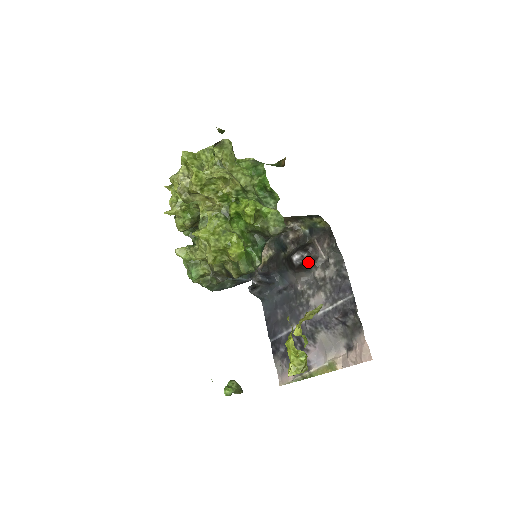
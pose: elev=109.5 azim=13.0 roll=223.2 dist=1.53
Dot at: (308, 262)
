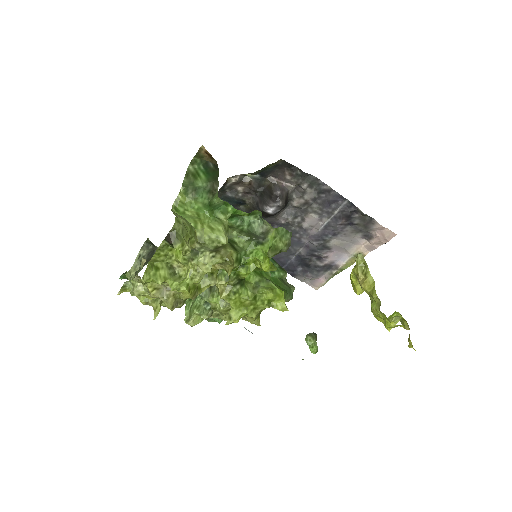
Dot at: occluded
